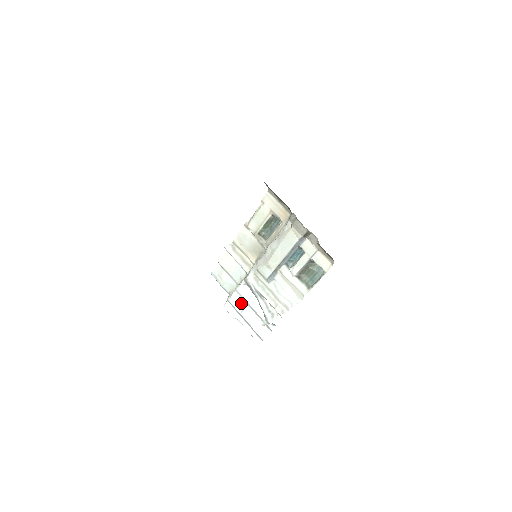
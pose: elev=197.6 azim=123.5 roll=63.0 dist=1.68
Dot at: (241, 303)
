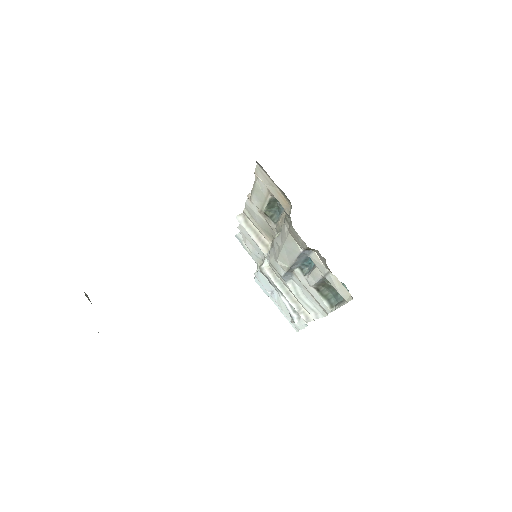
Dot at: (268, 285)
